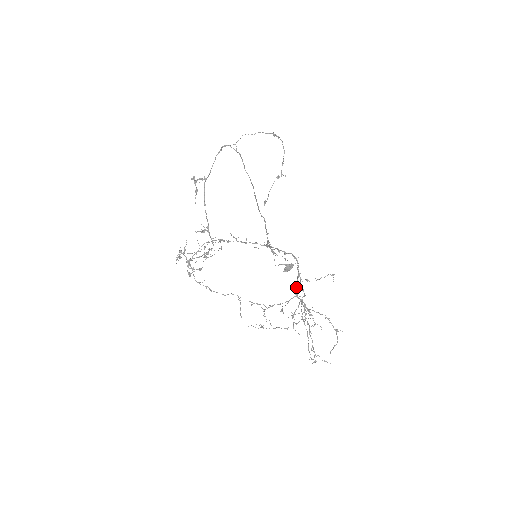
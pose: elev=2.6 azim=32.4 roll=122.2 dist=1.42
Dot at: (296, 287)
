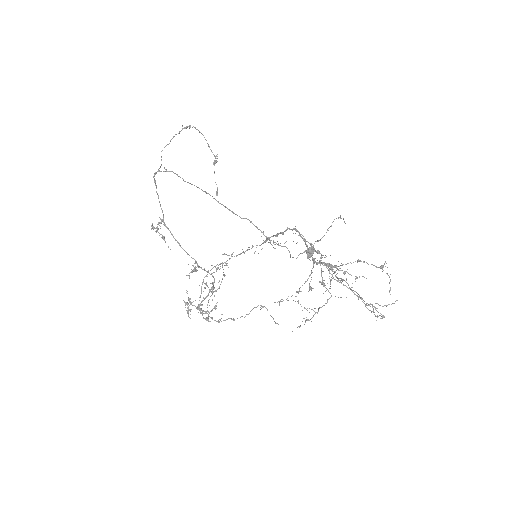
Dot at: occluded
